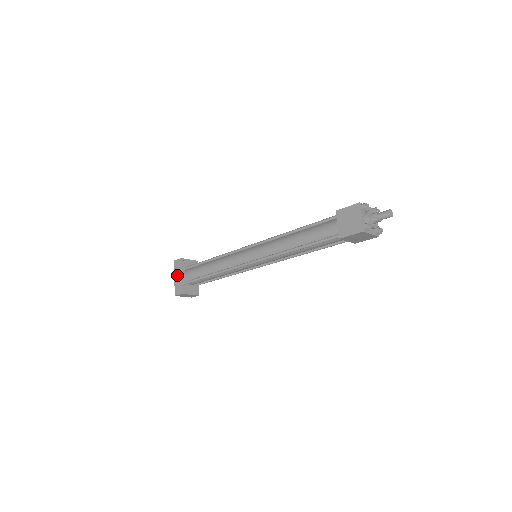
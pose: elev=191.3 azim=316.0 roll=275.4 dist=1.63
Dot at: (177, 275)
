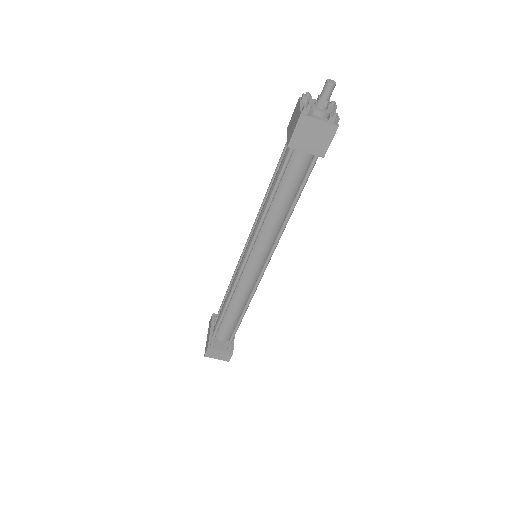
Dot at: (208, 333)
